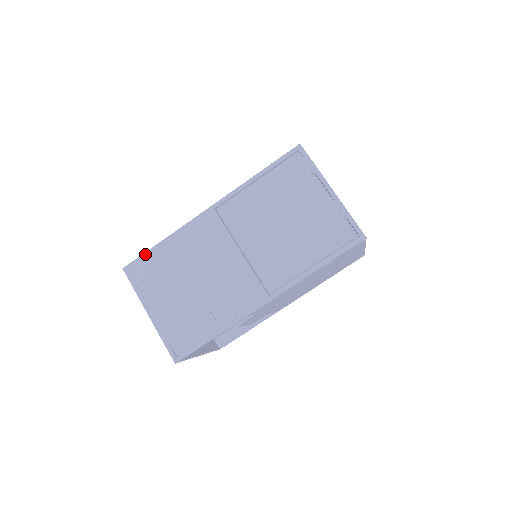
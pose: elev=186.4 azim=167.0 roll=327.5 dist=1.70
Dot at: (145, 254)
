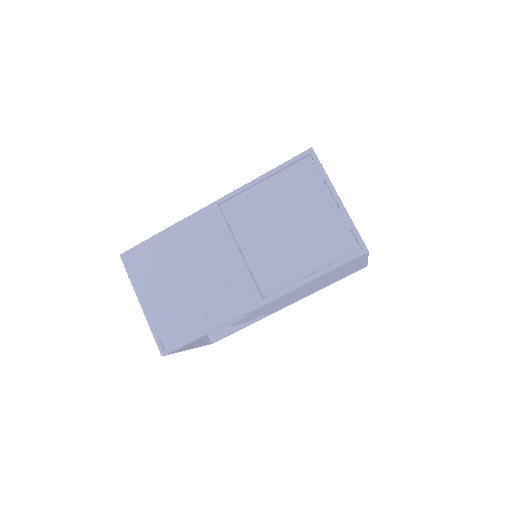
Dot at: (144, 243)
